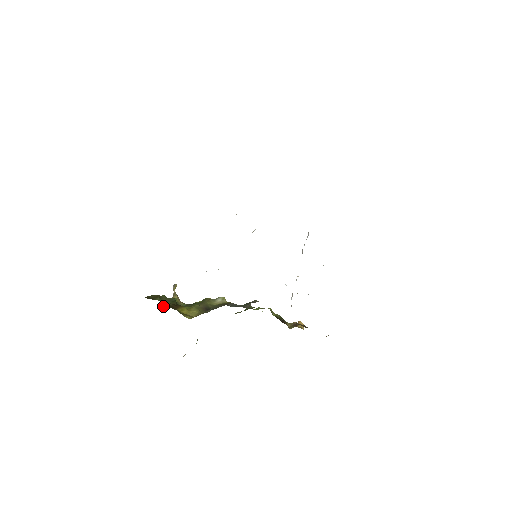
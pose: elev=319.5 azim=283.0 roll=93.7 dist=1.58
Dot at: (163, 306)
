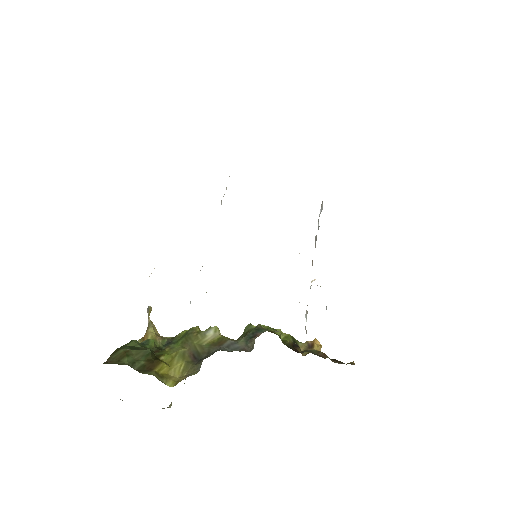
Dot at: occluded
